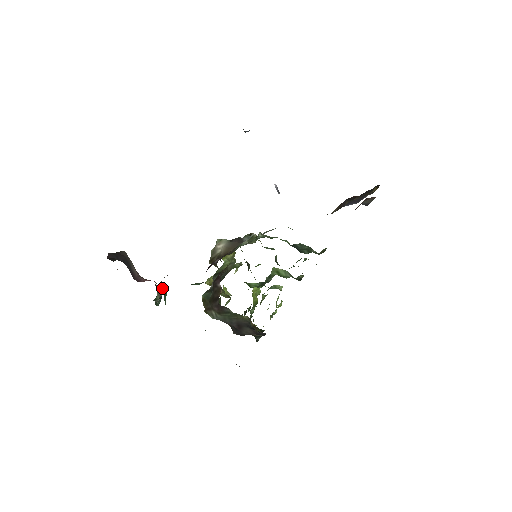
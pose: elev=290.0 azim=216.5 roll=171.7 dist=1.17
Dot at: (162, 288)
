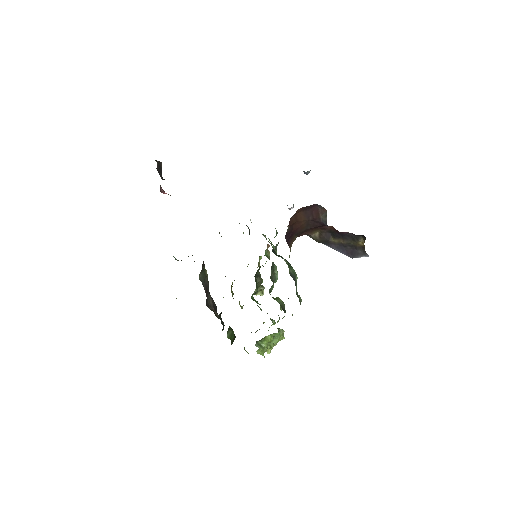
Dot at: occluded
